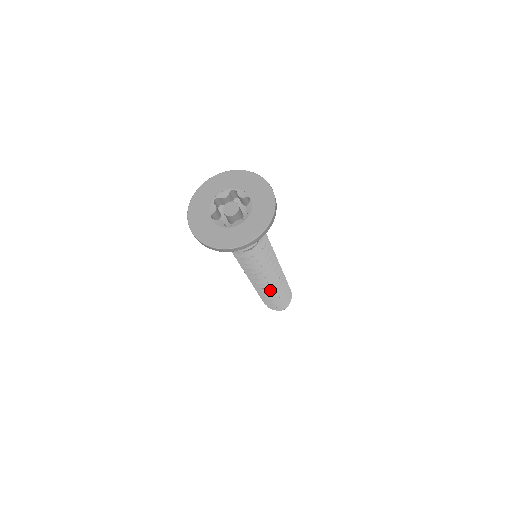
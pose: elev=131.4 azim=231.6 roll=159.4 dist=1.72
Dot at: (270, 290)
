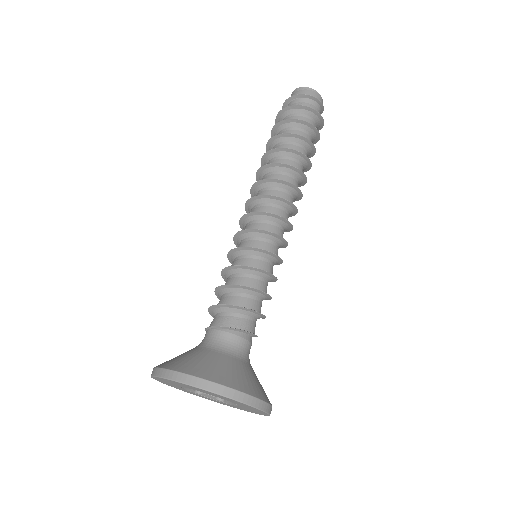
Dot at: occluded
